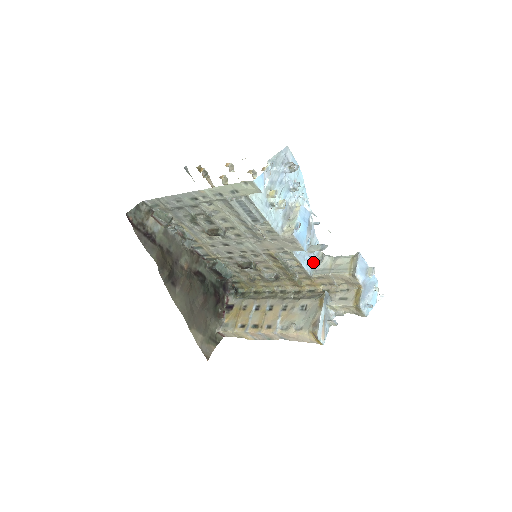
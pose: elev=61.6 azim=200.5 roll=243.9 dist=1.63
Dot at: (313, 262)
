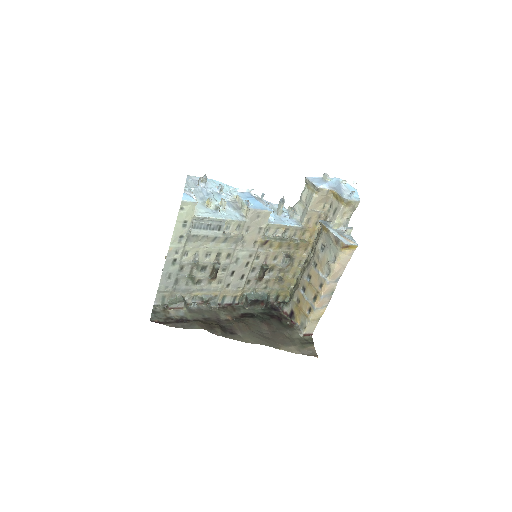
Dot at: (292, 218)
